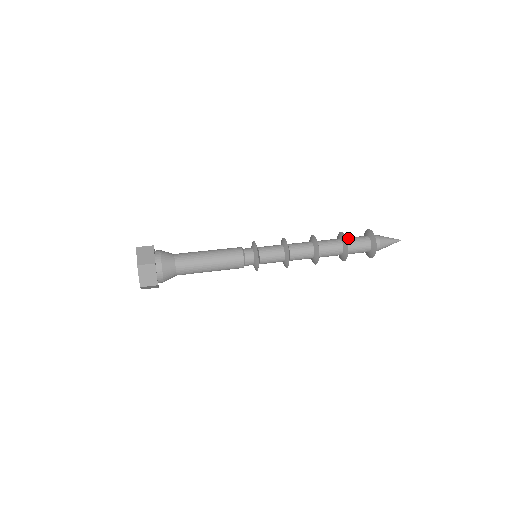
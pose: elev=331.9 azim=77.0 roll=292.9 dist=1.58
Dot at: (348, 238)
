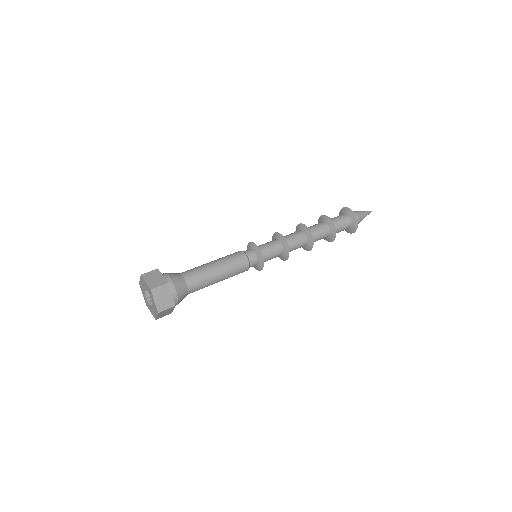
Dot at: (335, 224)
